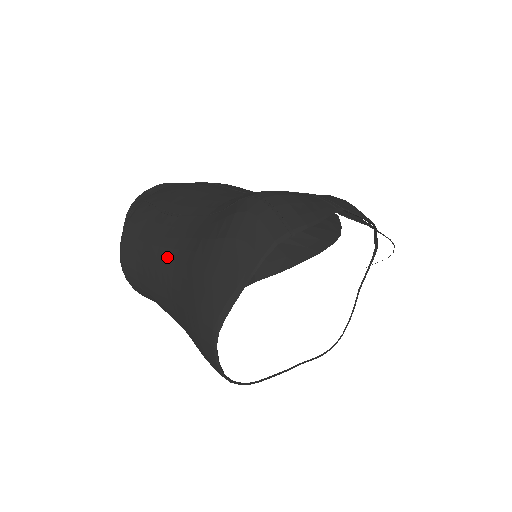
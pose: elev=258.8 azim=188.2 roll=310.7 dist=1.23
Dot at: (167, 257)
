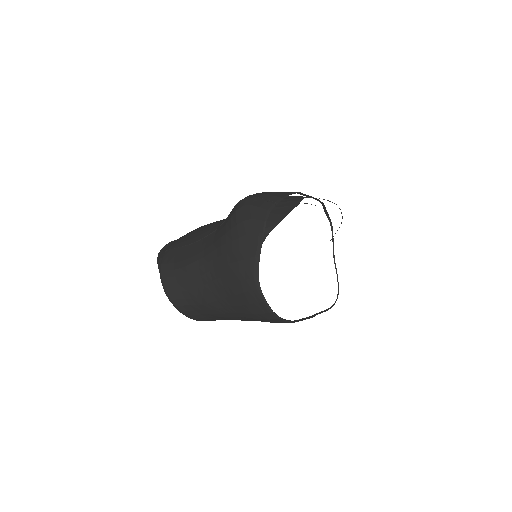
Dot at: (201, 265)
